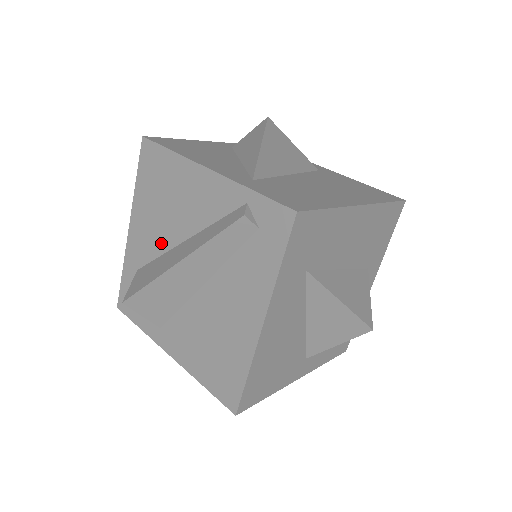
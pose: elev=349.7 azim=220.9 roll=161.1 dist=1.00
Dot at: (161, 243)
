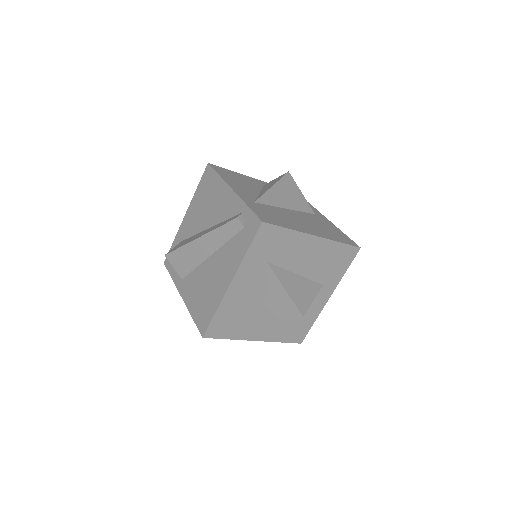
Dot at: (198, 227)
